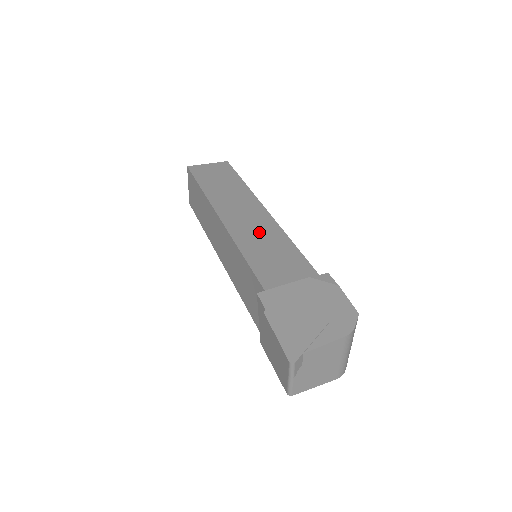
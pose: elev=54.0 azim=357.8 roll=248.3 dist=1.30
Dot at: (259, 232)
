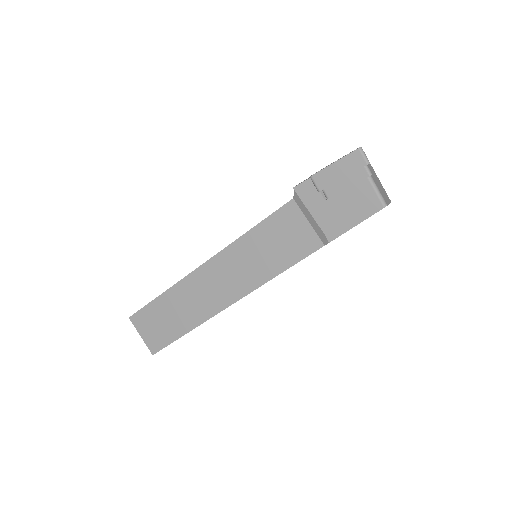
Dot at: occluded
